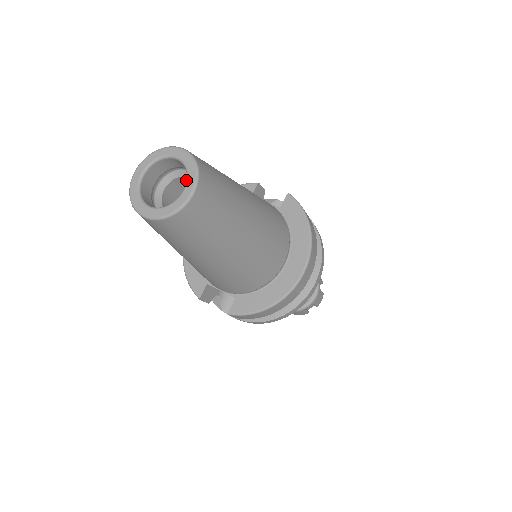
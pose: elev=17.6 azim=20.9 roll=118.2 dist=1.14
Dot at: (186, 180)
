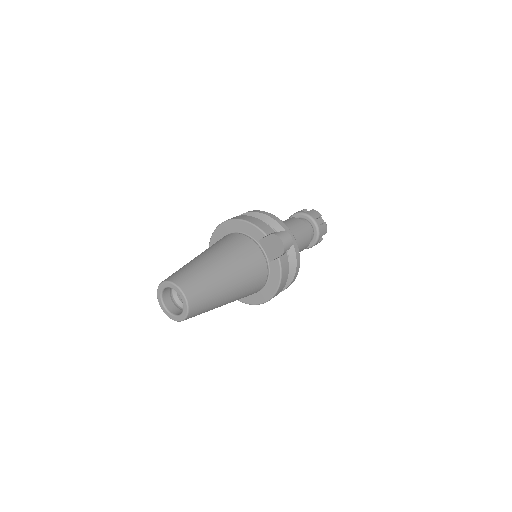
Dot at: occluded
